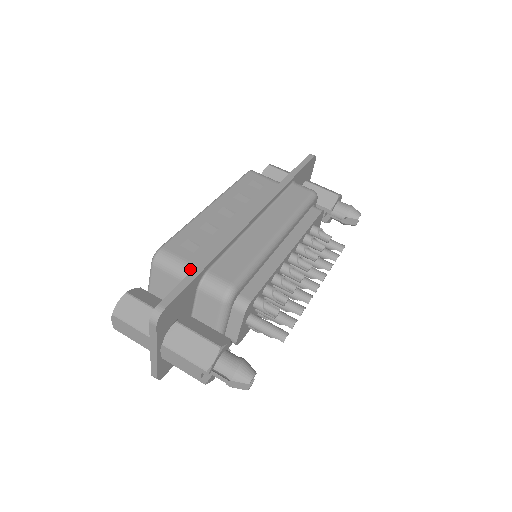
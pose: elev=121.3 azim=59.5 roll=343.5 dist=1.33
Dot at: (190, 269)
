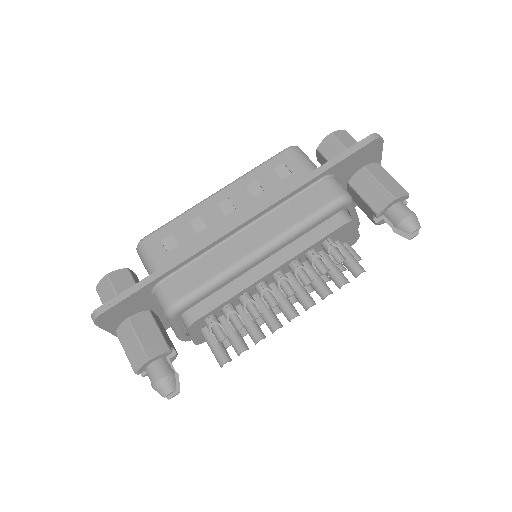
Dot at: (155, 270)
